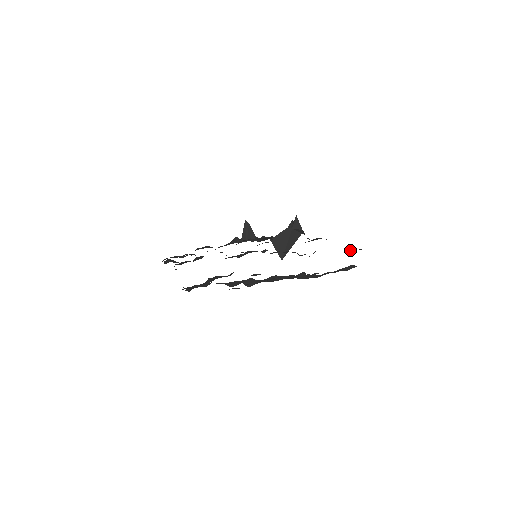
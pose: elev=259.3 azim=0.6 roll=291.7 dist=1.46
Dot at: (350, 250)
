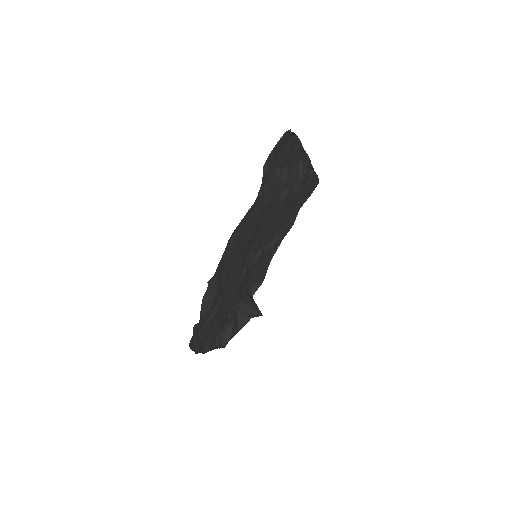
Dot at: (294, 218)
